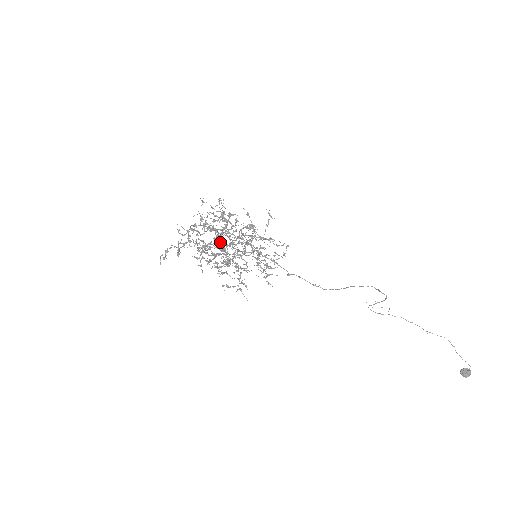
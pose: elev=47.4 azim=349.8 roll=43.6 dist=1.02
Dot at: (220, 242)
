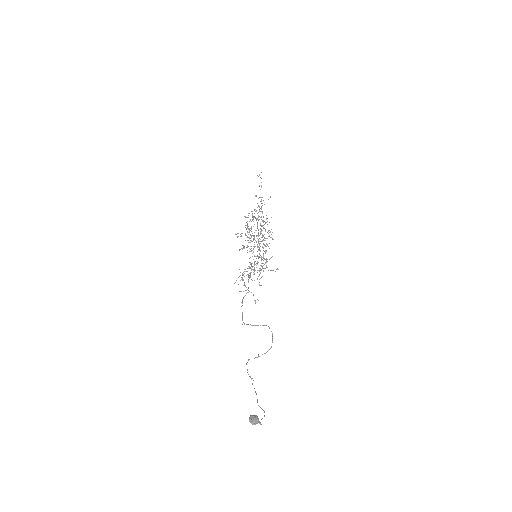
Dot at: occluded
